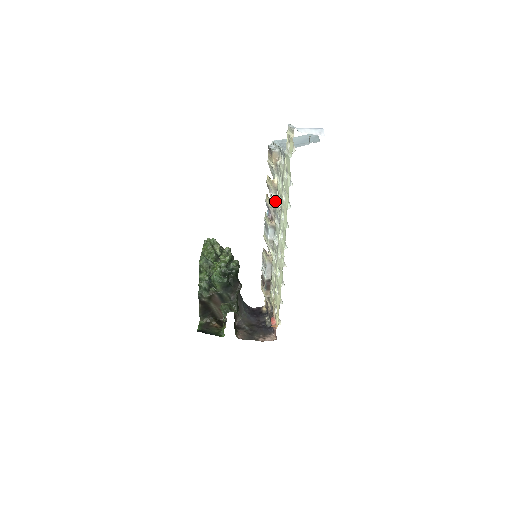
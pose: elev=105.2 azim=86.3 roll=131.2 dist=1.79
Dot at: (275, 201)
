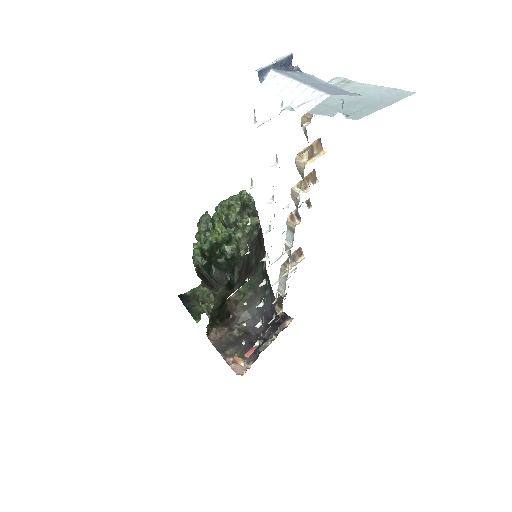
Dot at: (299, 191)
